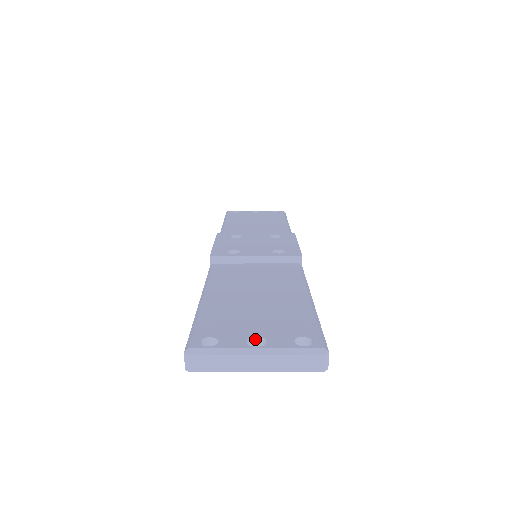
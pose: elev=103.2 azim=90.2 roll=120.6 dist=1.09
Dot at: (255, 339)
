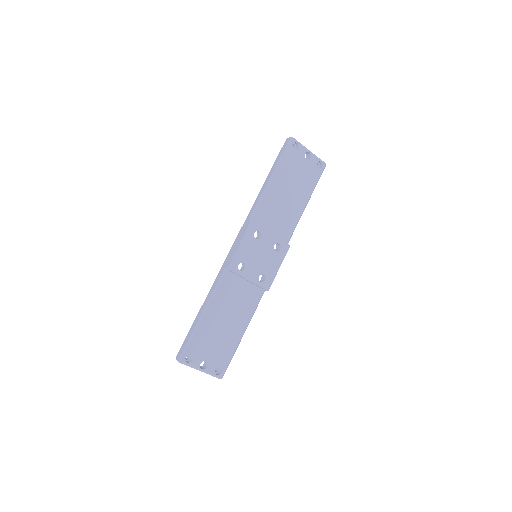
Dot at: (205, 361)
